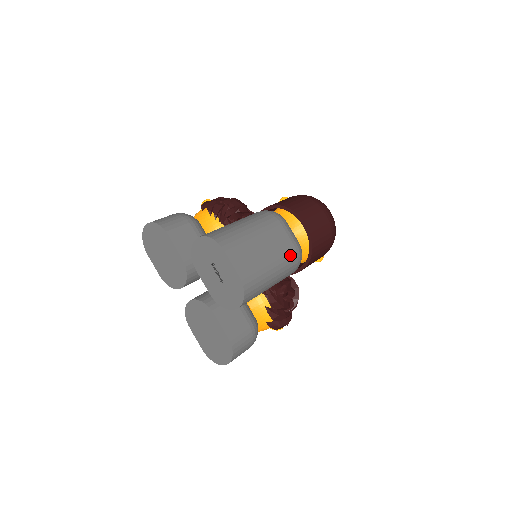
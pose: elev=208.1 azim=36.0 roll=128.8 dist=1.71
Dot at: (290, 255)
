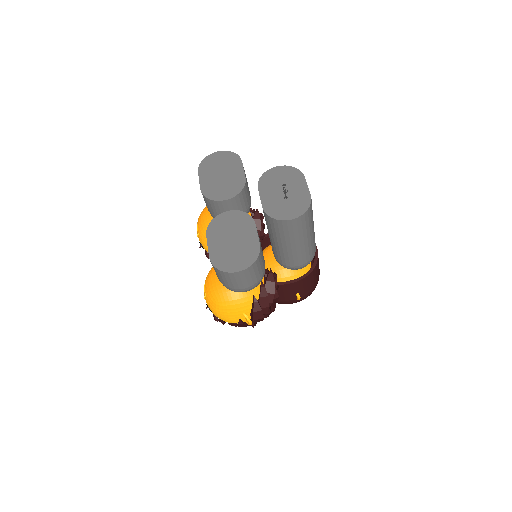
Dot at: (315, 243)
